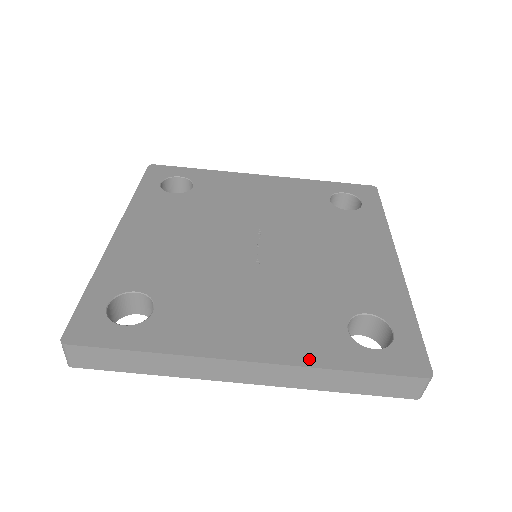
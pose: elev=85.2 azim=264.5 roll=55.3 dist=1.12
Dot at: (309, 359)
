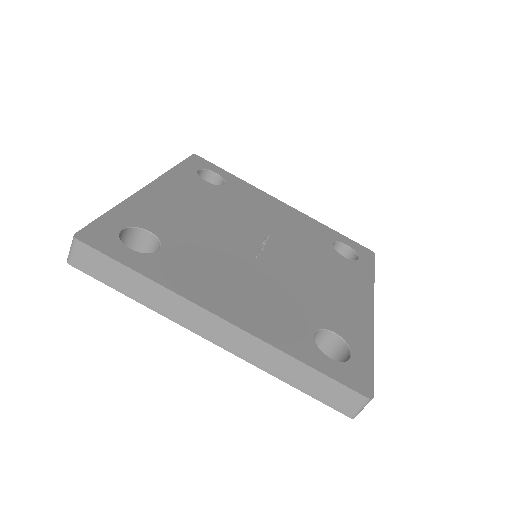
Dot at: (275, 340)
